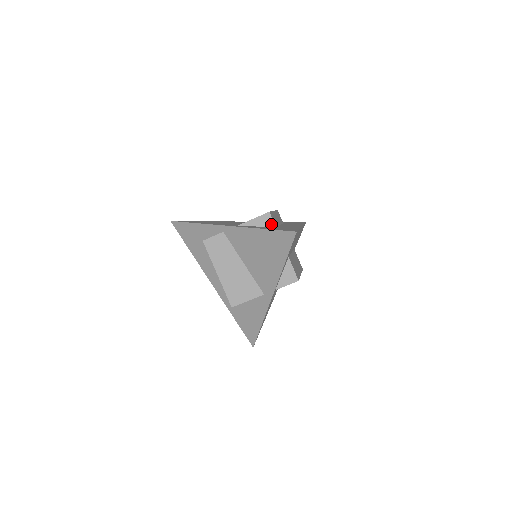
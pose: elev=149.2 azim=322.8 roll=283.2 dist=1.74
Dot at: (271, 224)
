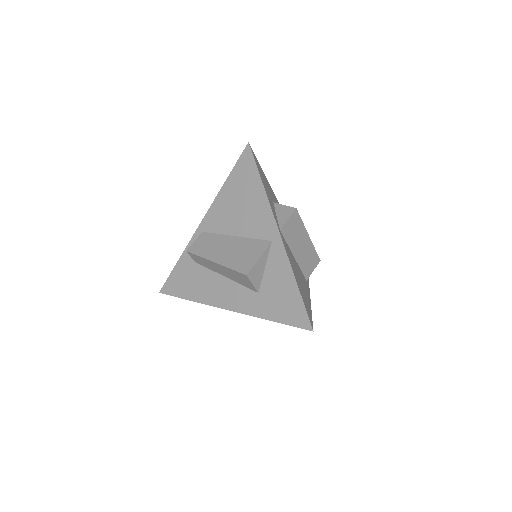
Dot at: occluded
